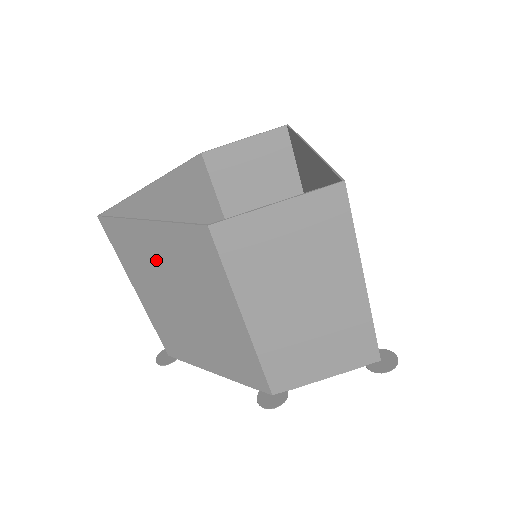
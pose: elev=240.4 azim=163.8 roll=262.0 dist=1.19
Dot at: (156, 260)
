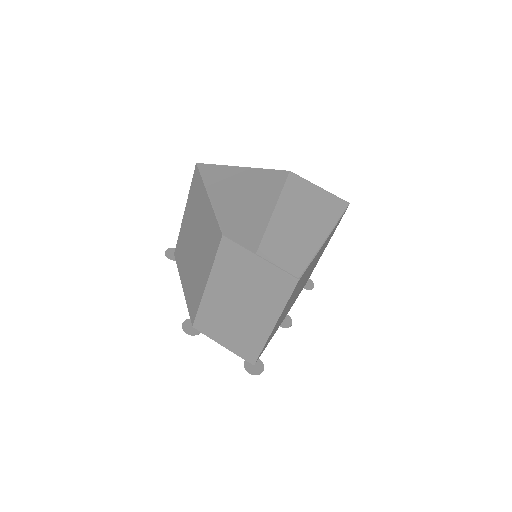
Dot at: (200, 215)
